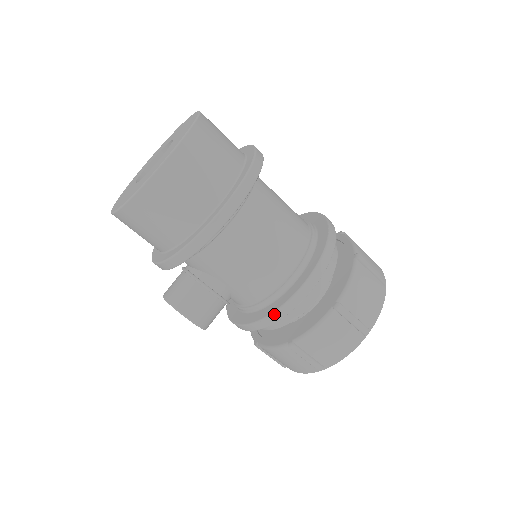
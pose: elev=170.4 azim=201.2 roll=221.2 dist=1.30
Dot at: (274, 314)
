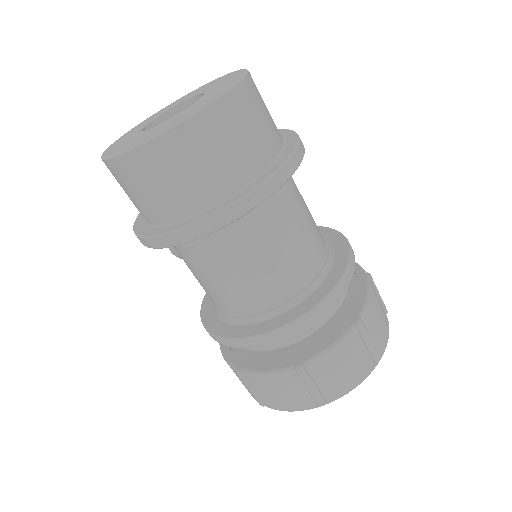
Dot at: (201, 318)
